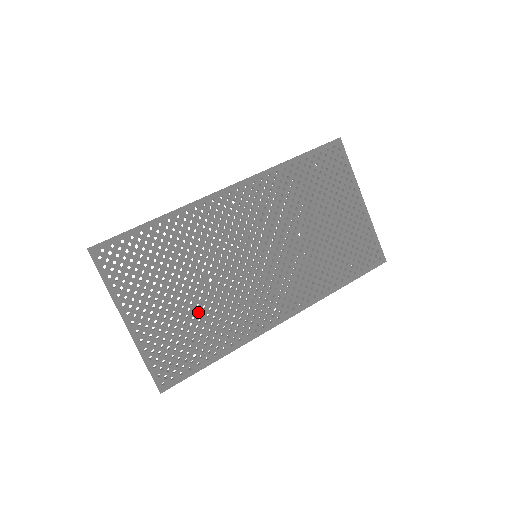
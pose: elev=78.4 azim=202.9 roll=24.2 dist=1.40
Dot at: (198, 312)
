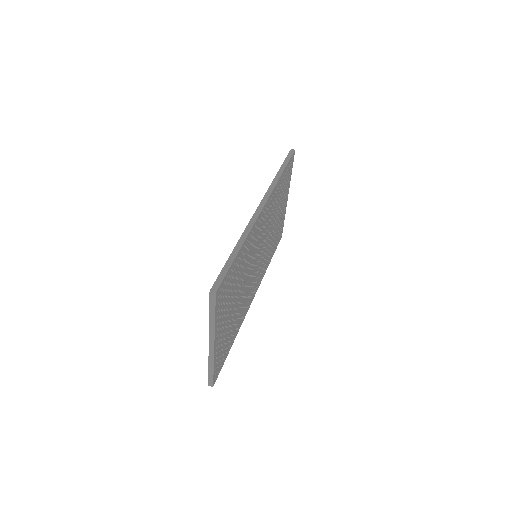
Dot at: (235, 314)
